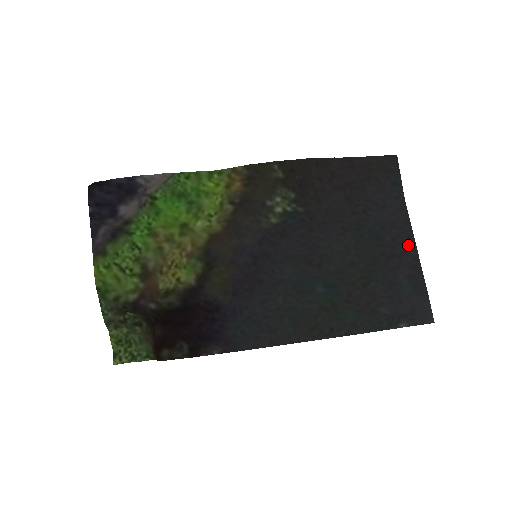
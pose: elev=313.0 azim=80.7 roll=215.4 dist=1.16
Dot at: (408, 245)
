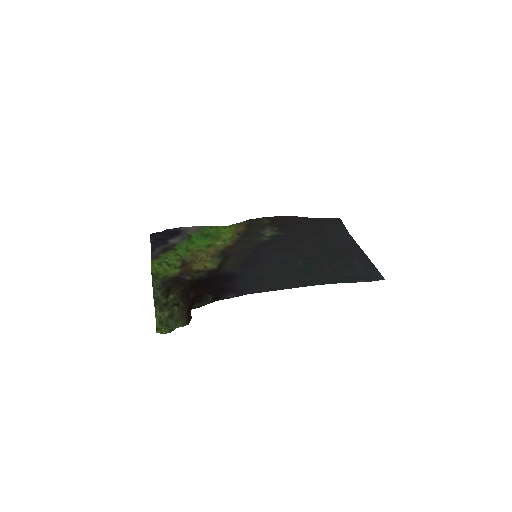
Dot at: (357, 250)
